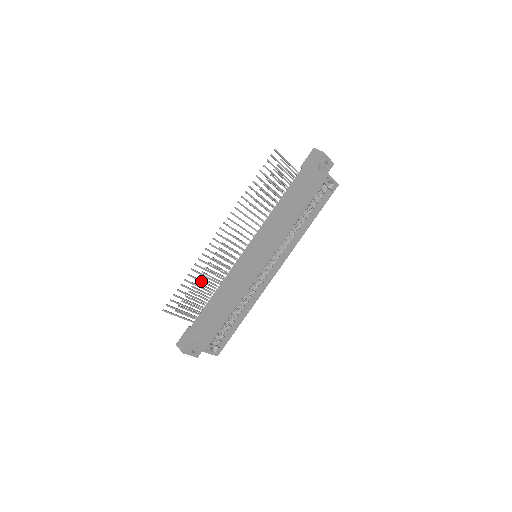
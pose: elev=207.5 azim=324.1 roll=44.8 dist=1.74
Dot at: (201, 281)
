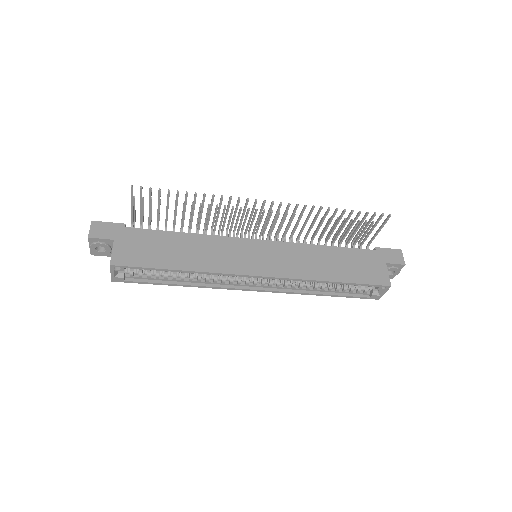
Dot at: (193, 211)
